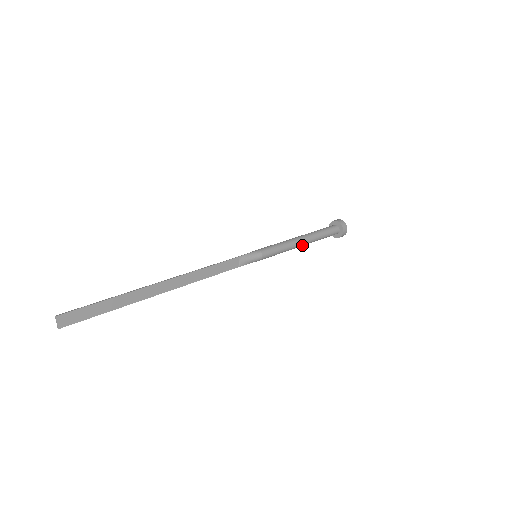
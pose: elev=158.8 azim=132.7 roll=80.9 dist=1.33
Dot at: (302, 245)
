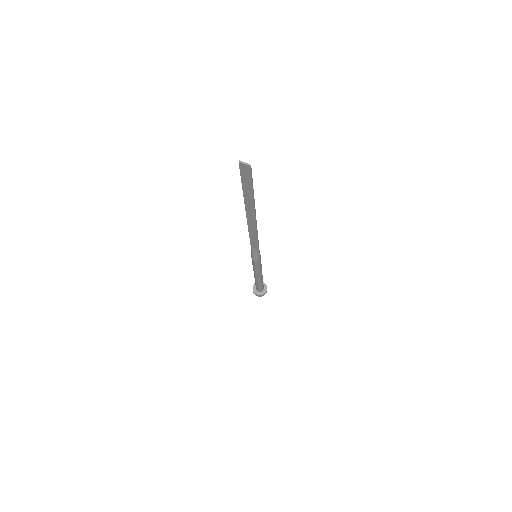
Dot at: occluded
